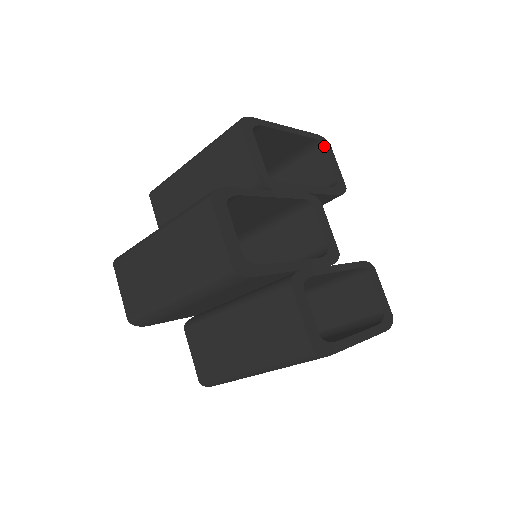
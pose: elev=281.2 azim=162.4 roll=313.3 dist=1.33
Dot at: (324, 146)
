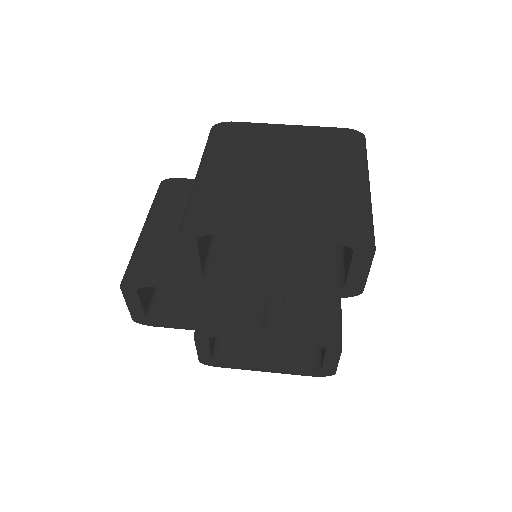
Dot at: (354, 251)
